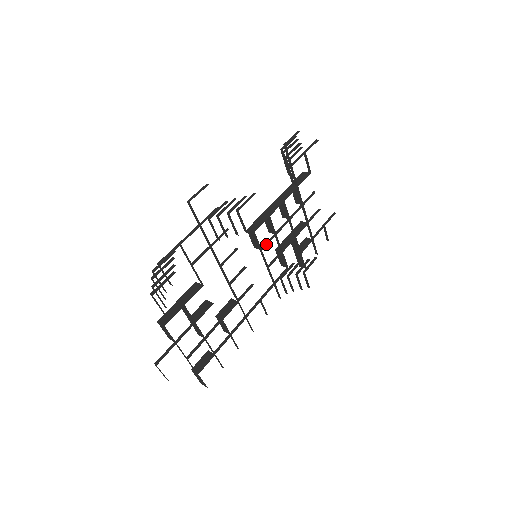
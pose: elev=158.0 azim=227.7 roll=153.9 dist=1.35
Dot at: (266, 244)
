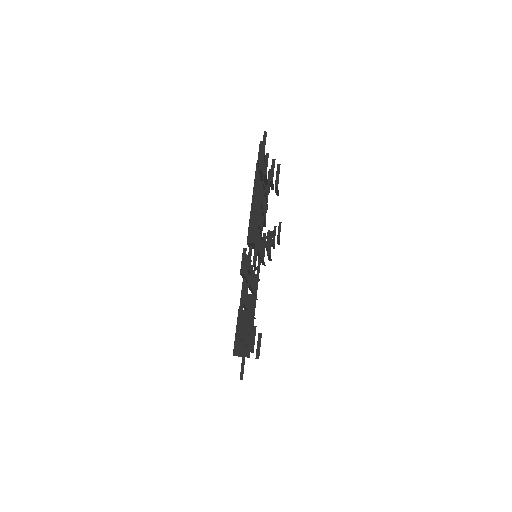
Dot at: occluded
